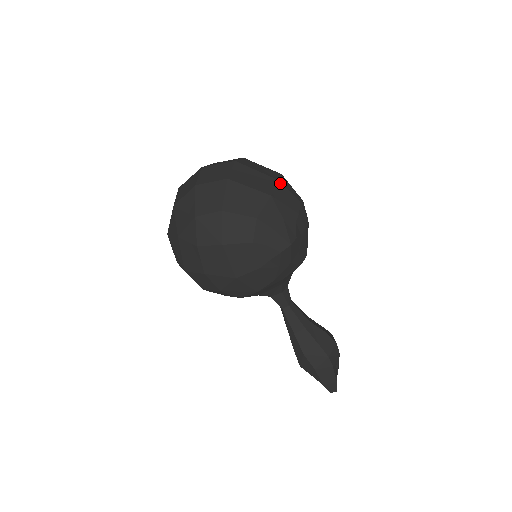
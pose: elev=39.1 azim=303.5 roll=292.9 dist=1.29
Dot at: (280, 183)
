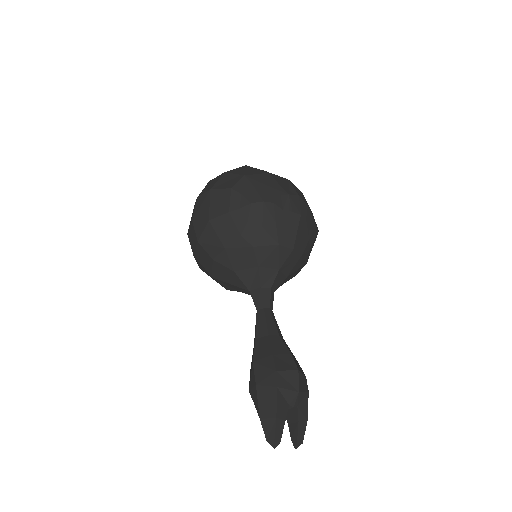
Dot at: (288, 180)
